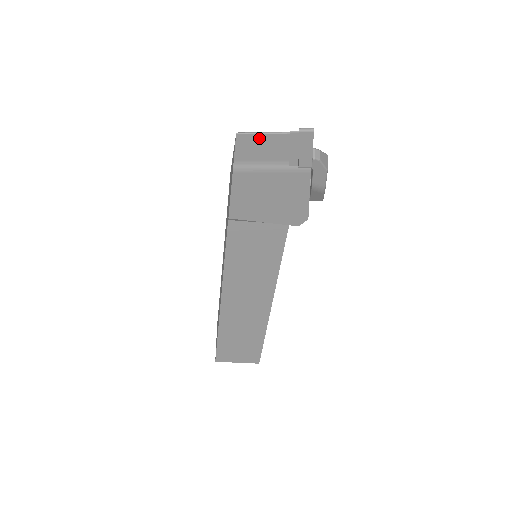
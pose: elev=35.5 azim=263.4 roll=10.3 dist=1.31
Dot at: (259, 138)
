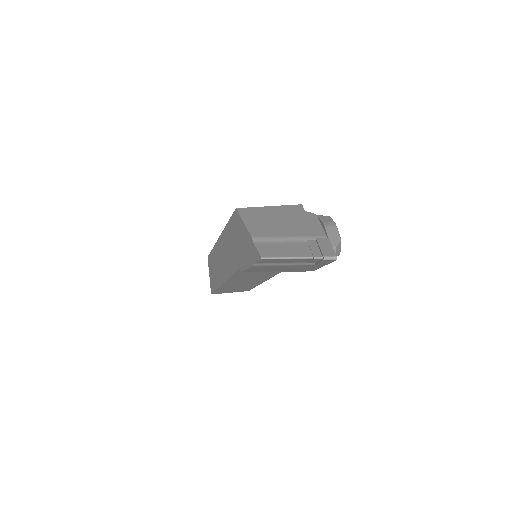
Dot at: (283, 259)
